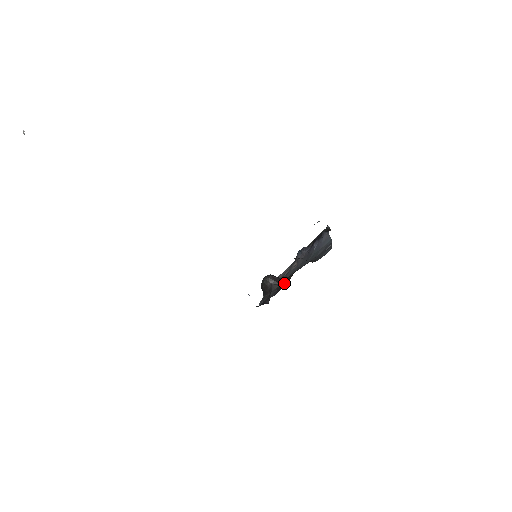
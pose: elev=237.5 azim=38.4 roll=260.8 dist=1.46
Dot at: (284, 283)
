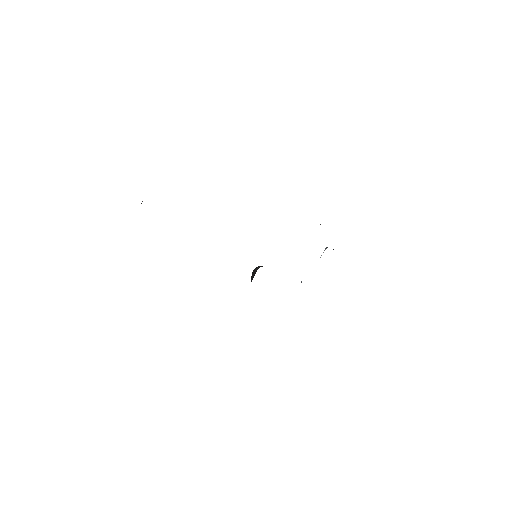
Dot at: occluded
